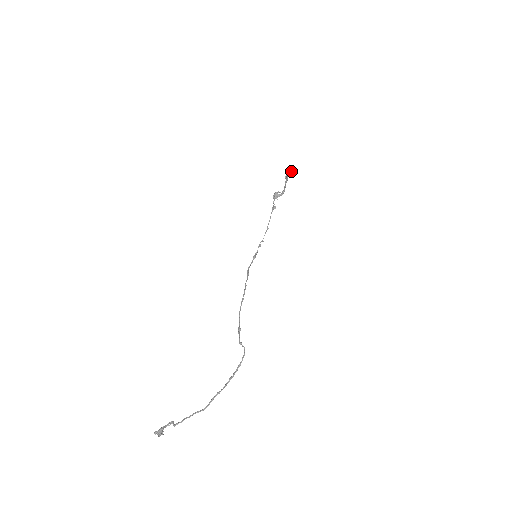
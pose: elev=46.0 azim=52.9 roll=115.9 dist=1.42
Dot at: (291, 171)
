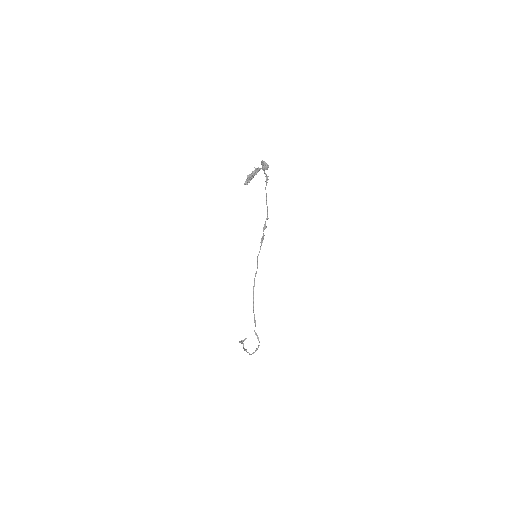
Dot at: (247, 184)
